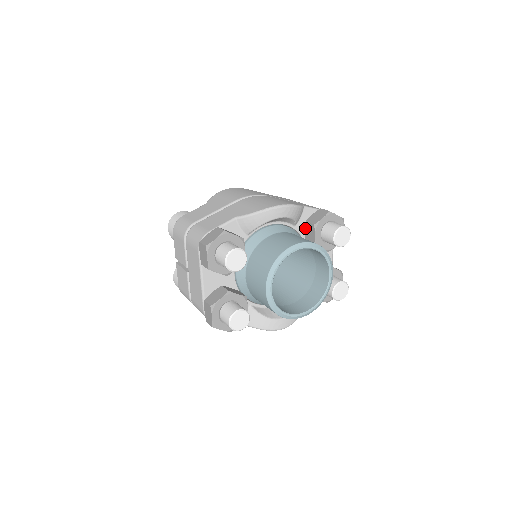
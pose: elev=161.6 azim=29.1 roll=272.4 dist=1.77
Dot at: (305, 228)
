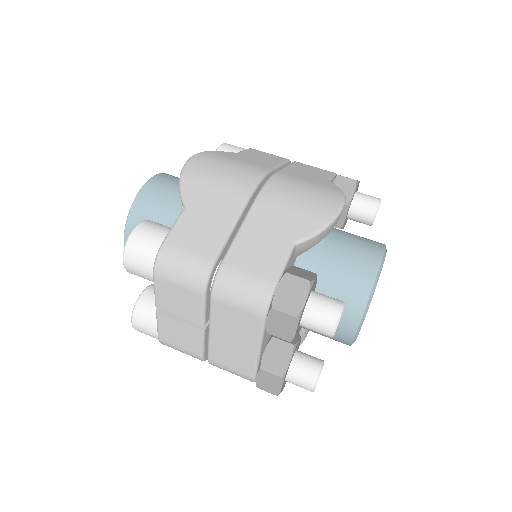
Dot at: occluded
